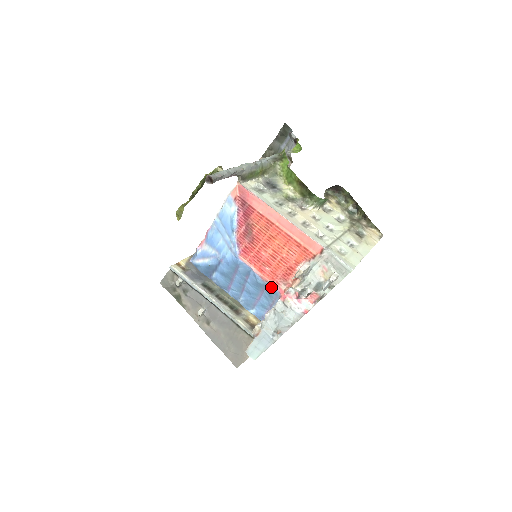
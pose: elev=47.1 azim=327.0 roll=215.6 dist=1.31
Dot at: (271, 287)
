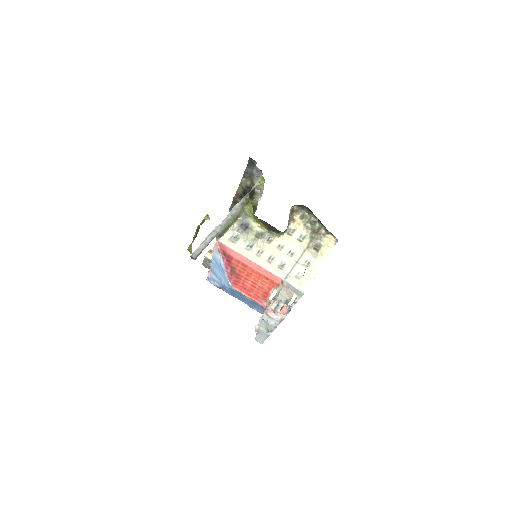
Dot at: (258, 303)
